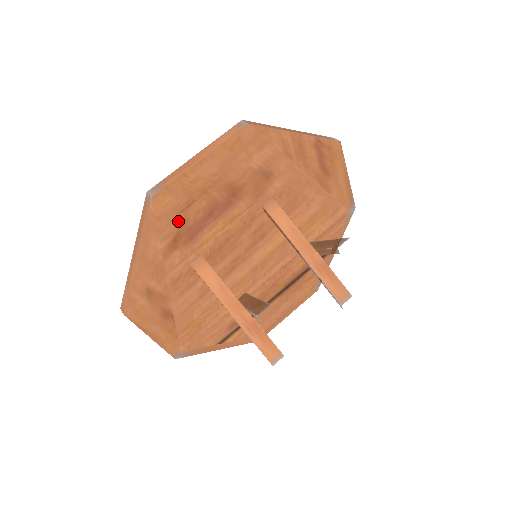
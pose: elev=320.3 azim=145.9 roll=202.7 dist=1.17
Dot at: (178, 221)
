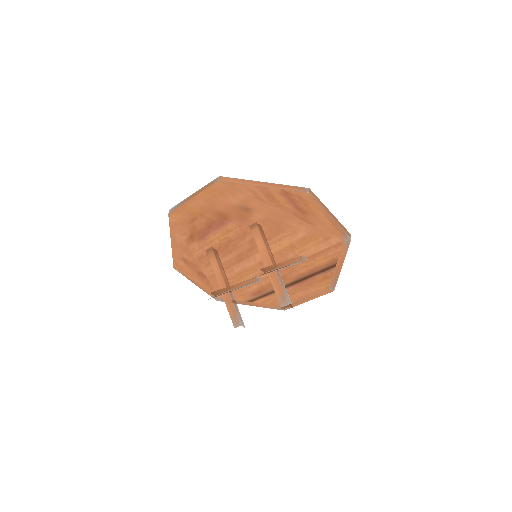
Dot at: (190, 227)
